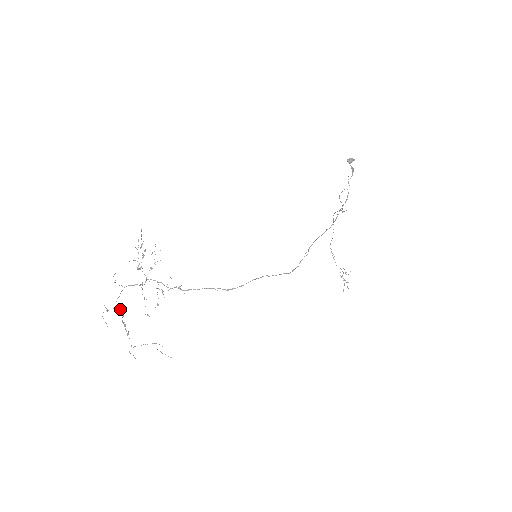
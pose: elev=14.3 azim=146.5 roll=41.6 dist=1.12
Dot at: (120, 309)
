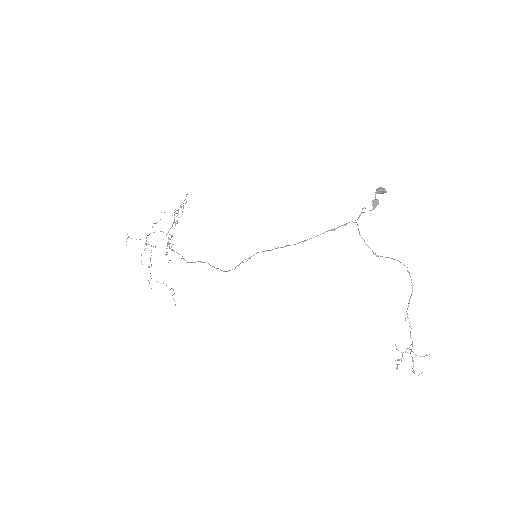
Dot at: occluded
